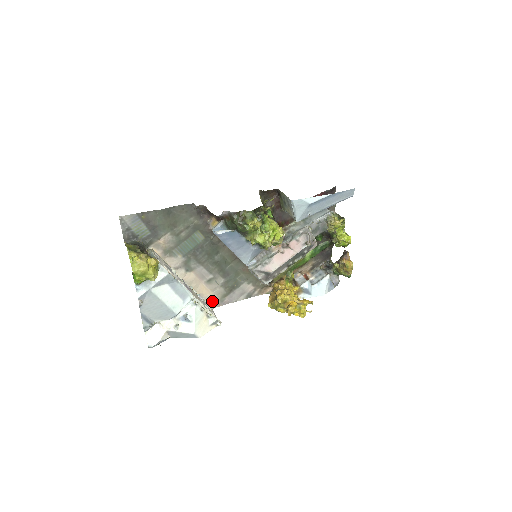
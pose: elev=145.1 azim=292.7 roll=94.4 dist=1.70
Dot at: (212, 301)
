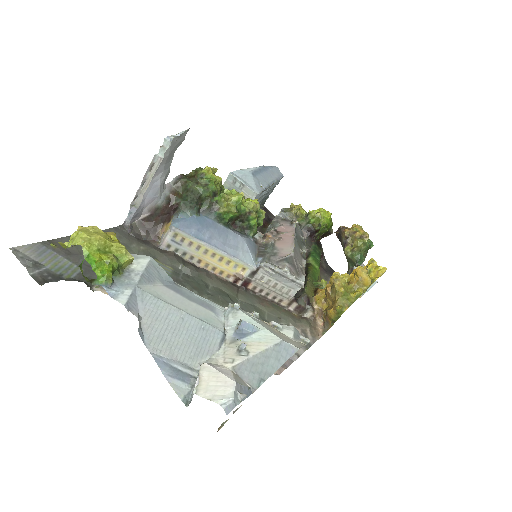
Dot at: occluded
